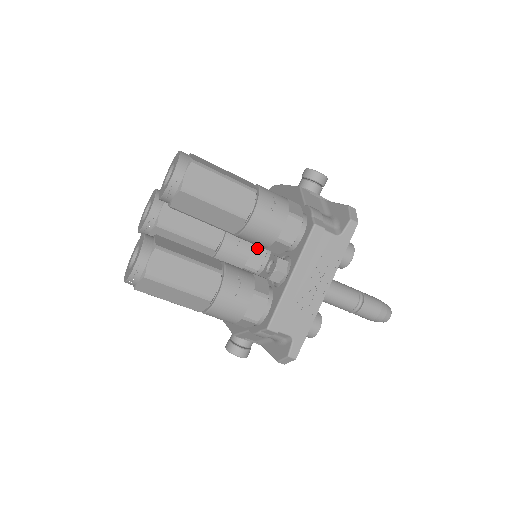
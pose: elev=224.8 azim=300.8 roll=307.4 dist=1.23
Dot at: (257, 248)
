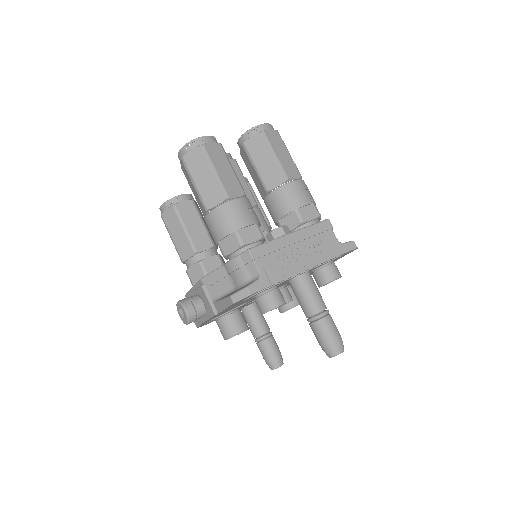
Dot at: occluded
